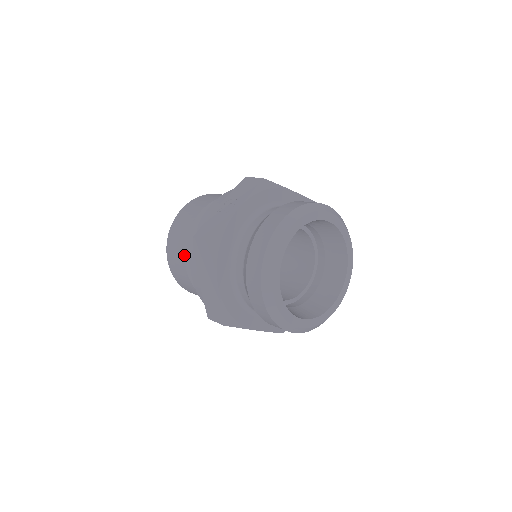
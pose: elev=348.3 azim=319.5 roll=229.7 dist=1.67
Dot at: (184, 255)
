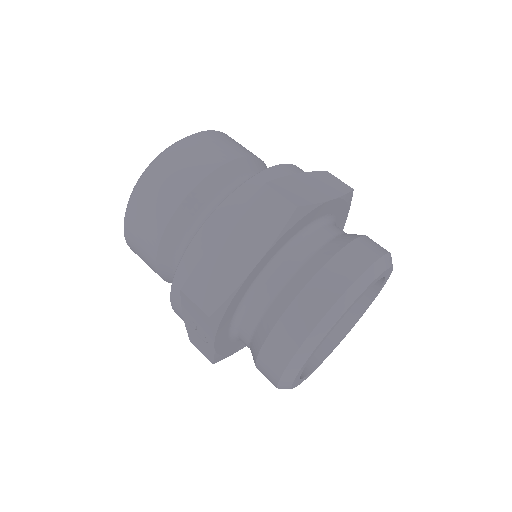
Dot at: occluded
